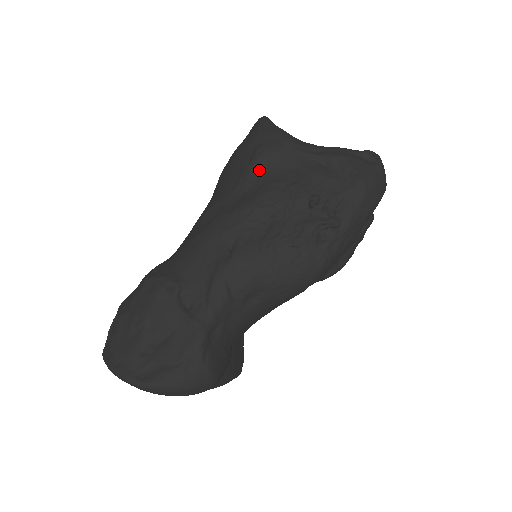
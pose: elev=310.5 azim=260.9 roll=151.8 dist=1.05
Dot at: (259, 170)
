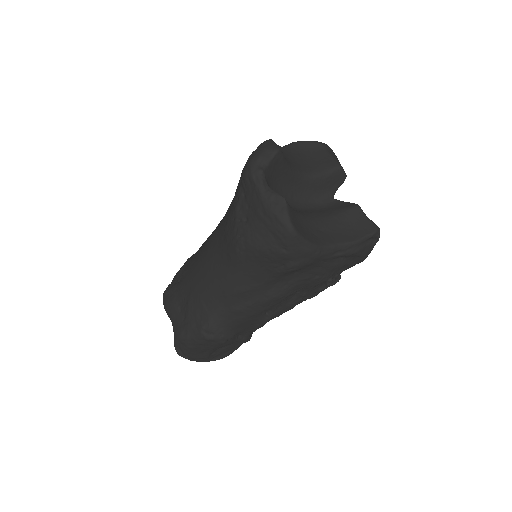
Dot at: (289, 274)
